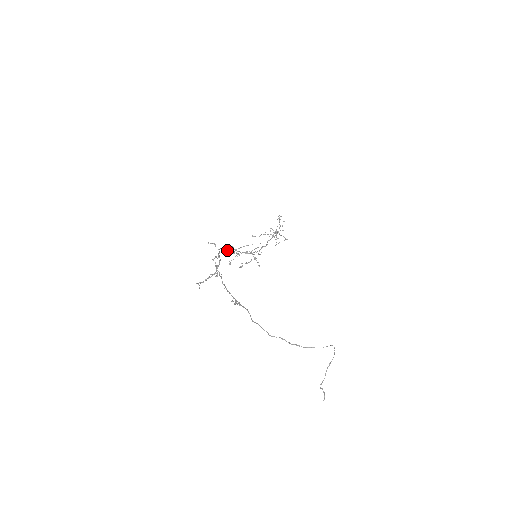
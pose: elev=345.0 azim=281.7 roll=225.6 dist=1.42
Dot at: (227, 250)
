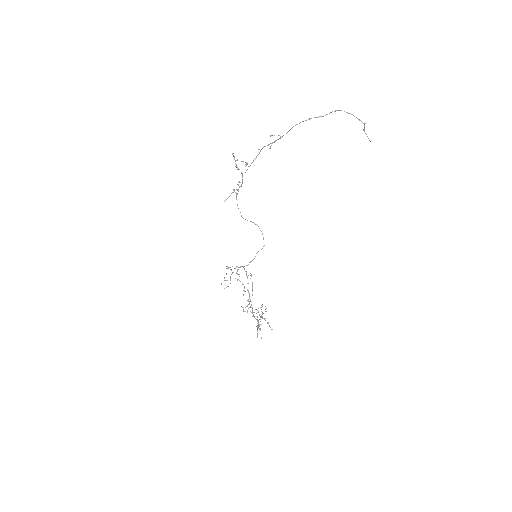
Dot at: occluded
